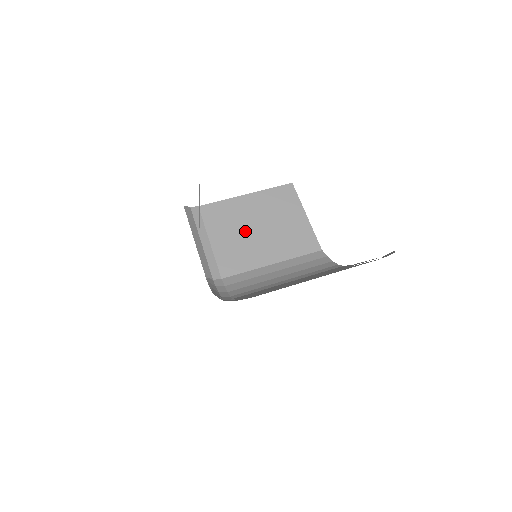
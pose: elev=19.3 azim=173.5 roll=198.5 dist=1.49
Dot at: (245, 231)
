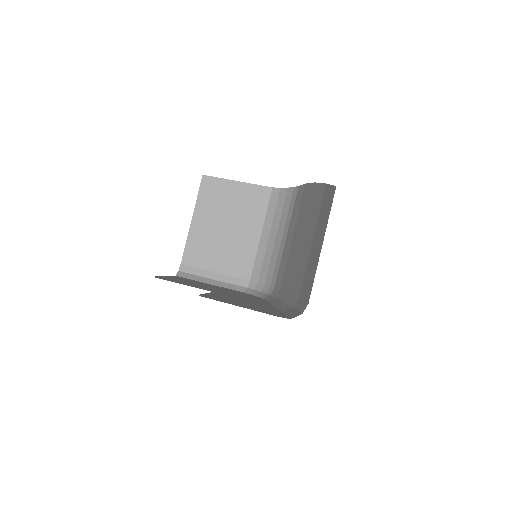
Dot at: (222, 239)
